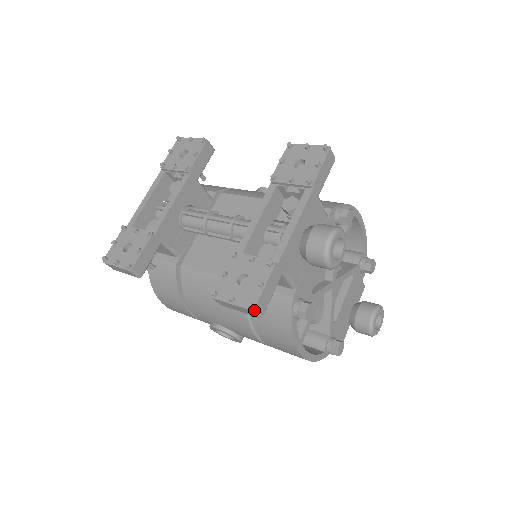
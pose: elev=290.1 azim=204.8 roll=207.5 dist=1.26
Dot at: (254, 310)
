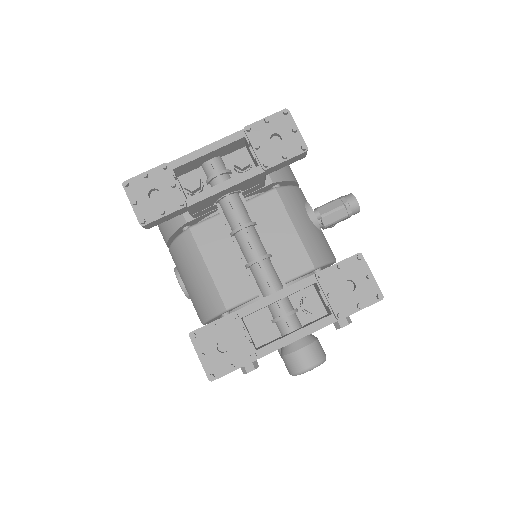
Dot at: (211, 381)
